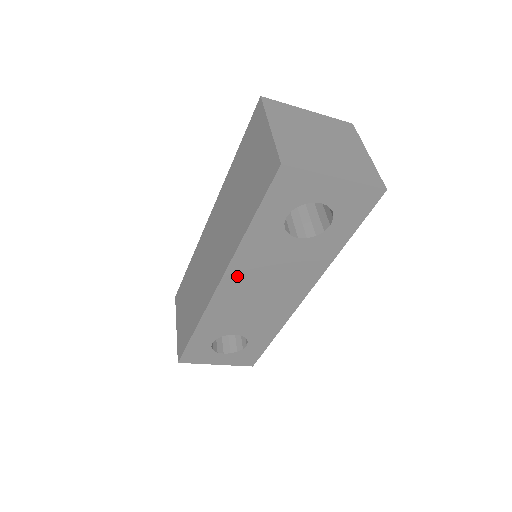
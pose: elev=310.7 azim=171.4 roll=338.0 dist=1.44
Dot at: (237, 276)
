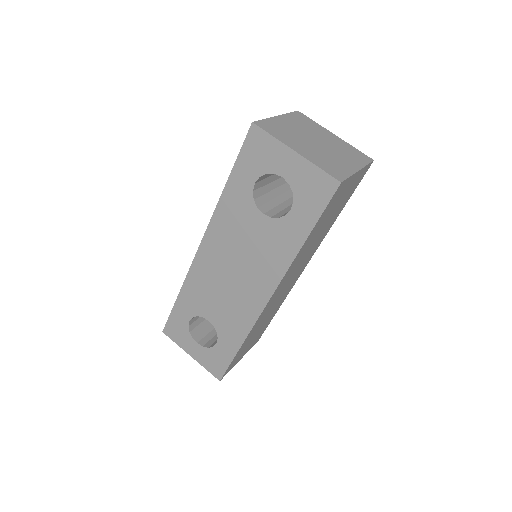
Dot at: (215, 240)
